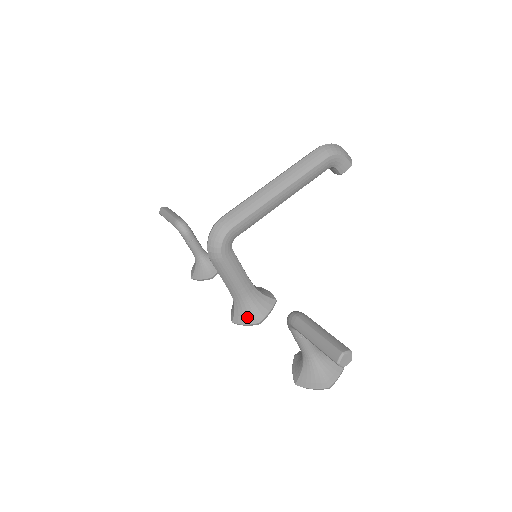
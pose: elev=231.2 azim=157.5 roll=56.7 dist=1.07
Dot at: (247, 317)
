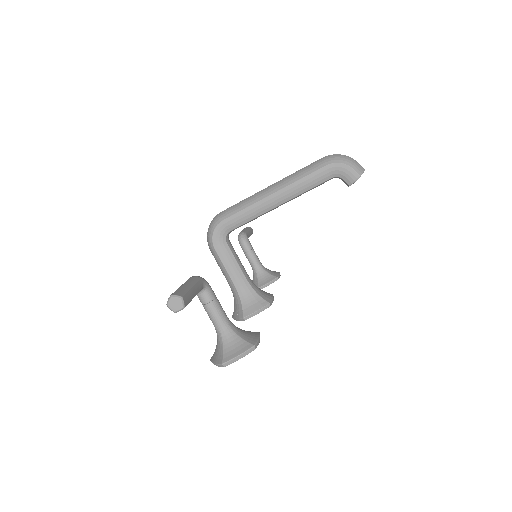
Dot at: (238, 312)
